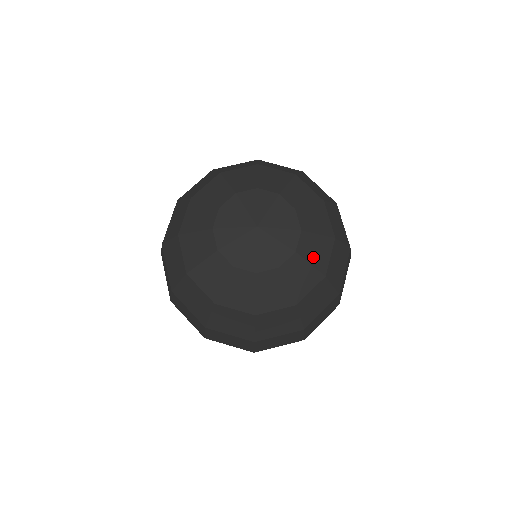
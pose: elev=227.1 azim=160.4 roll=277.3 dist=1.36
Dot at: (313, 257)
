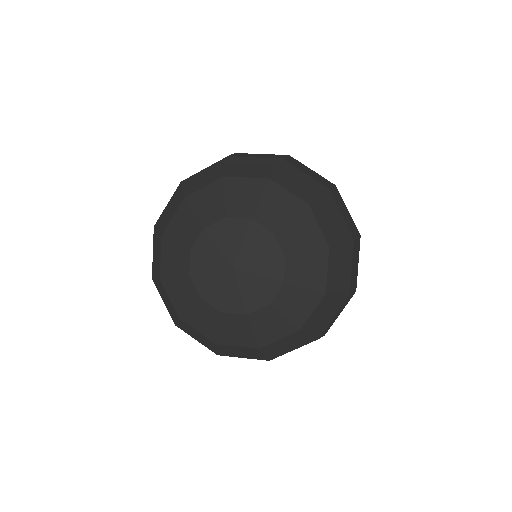
Dot at: (304, 243)
